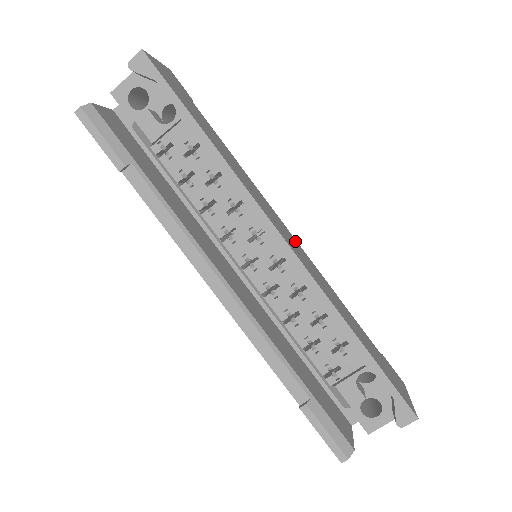
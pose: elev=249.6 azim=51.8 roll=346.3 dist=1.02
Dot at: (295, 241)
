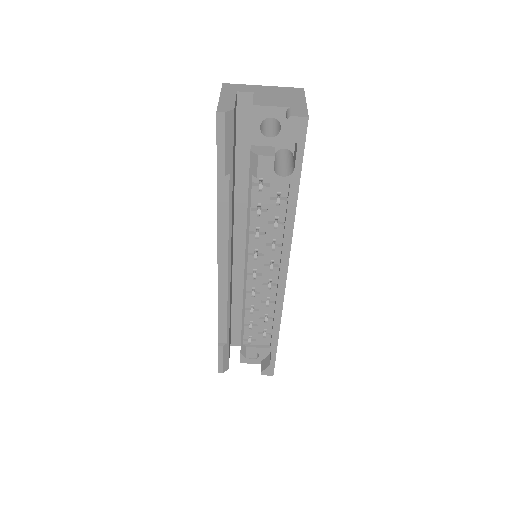
Dot at: occluded
